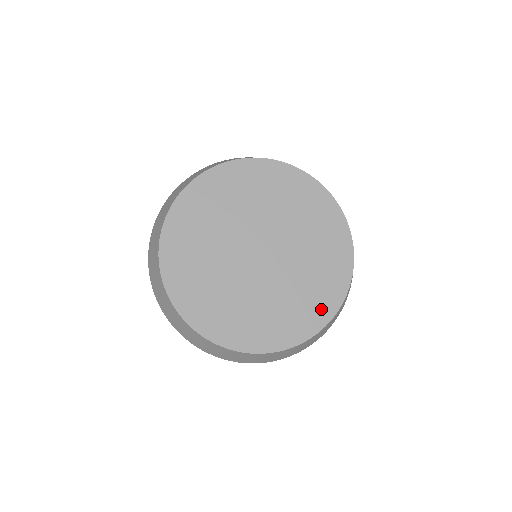
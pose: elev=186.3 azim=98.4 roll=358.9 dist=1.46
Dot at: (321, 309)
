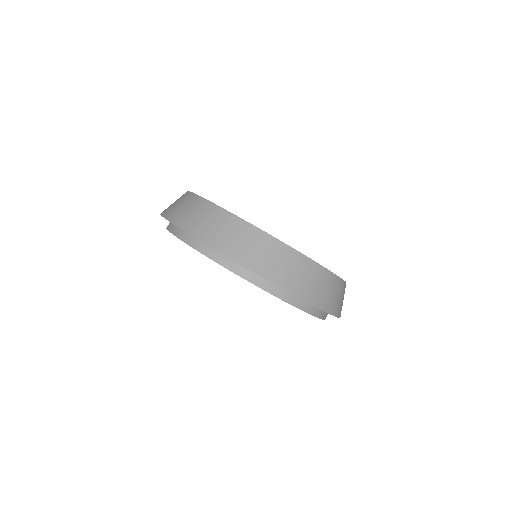
Dot at: occluded
